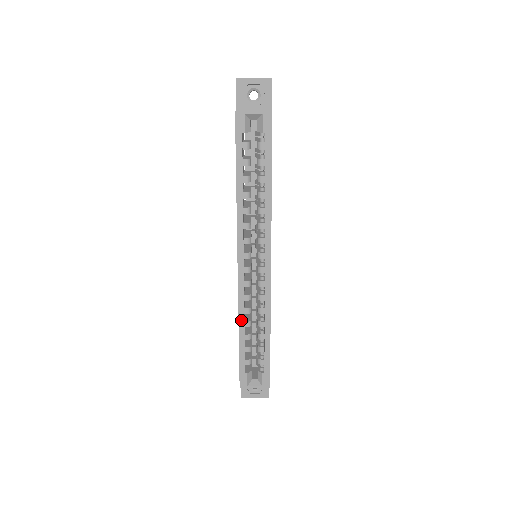
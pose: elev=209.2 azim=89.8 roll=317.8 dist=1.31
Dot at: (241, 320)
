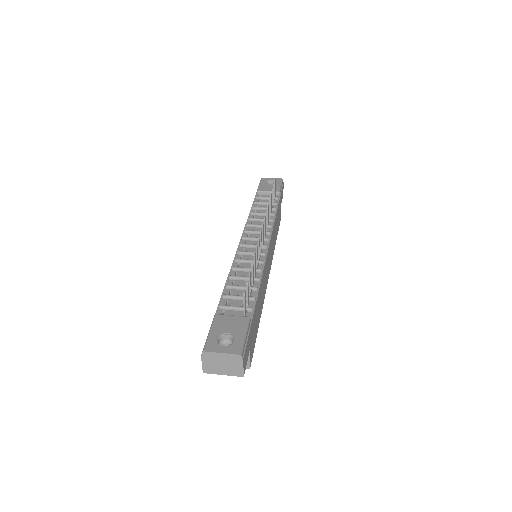
Dot at: occluded
